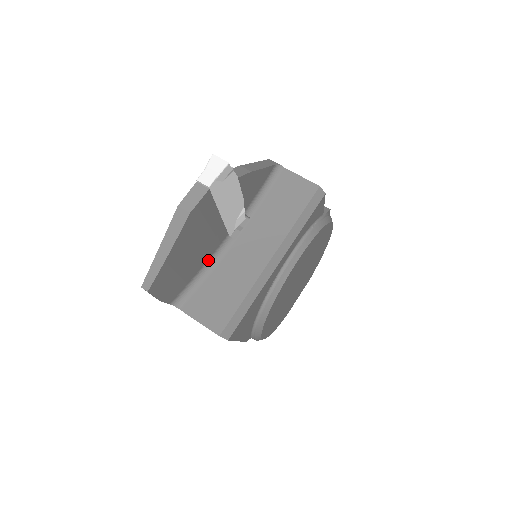
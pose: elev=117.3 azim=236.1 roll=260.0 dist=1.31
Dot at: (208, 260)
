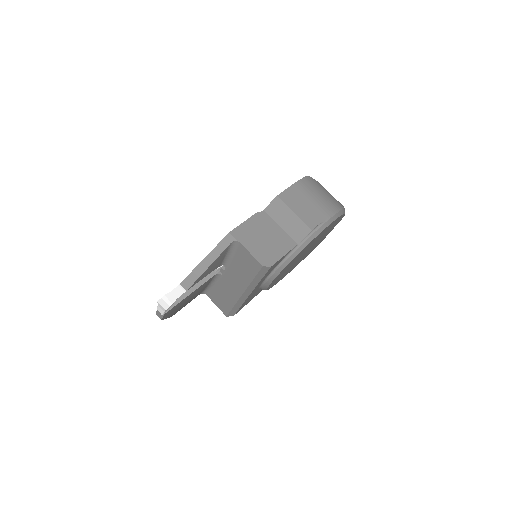
Dot at: (210, 283)
